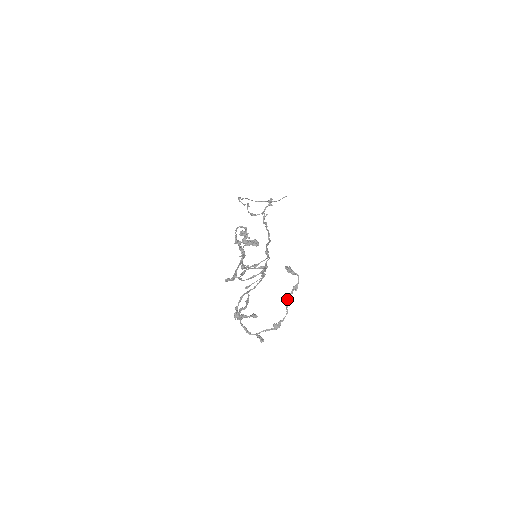
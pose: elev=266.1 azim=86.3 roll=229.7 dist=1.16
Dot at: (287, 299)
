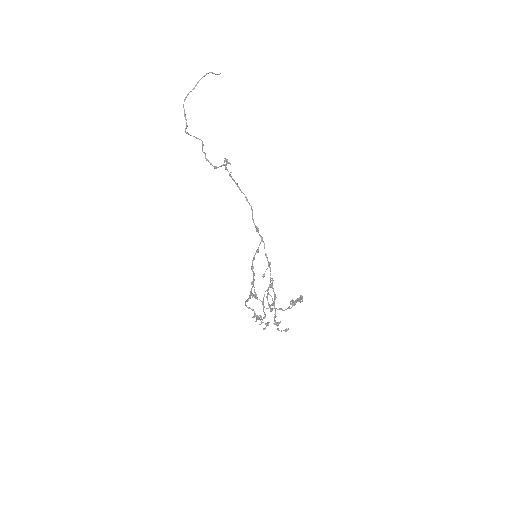
Dot at: (299, 300)
